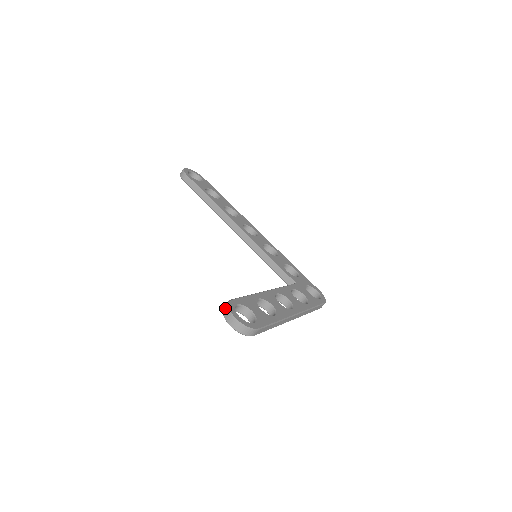
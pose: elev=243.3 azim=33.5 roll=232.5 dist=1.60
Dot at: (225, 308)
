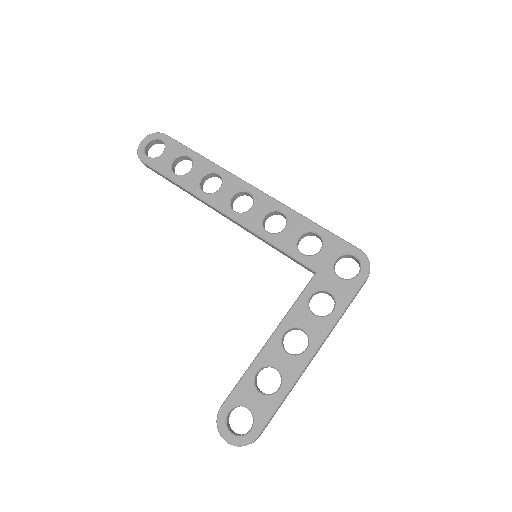
Dot at: (217, 424)
